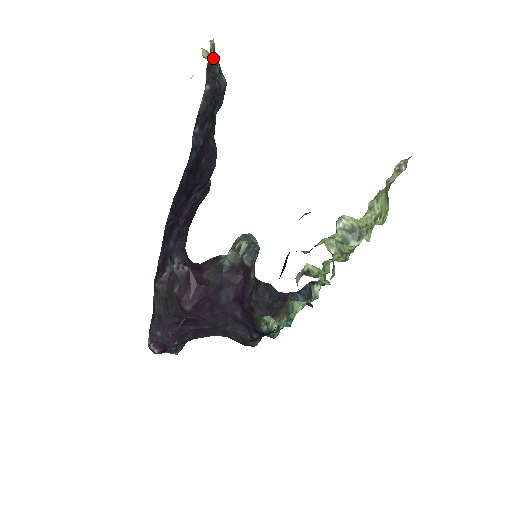
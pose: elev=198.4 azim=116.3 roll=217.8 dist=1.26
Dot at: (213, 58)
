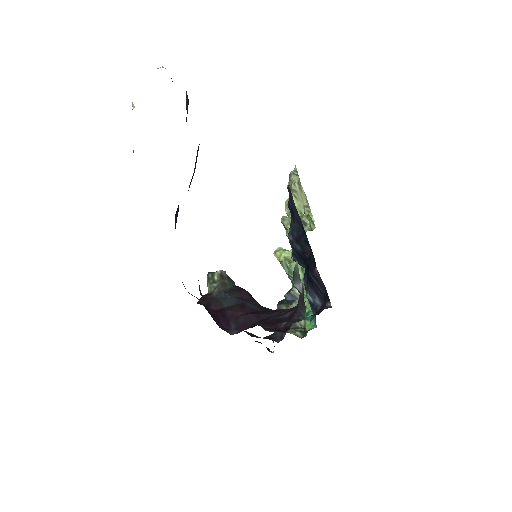
Dot at: occluded
